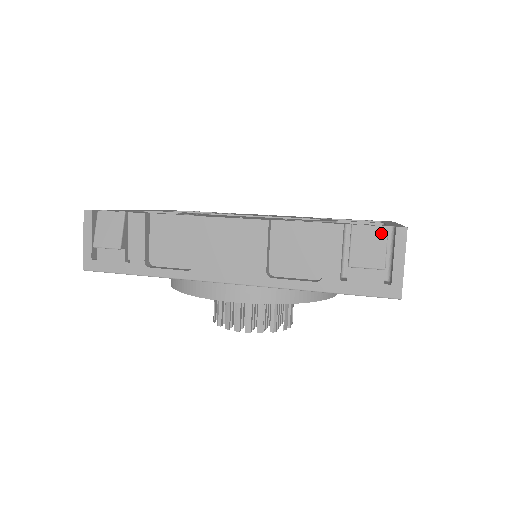
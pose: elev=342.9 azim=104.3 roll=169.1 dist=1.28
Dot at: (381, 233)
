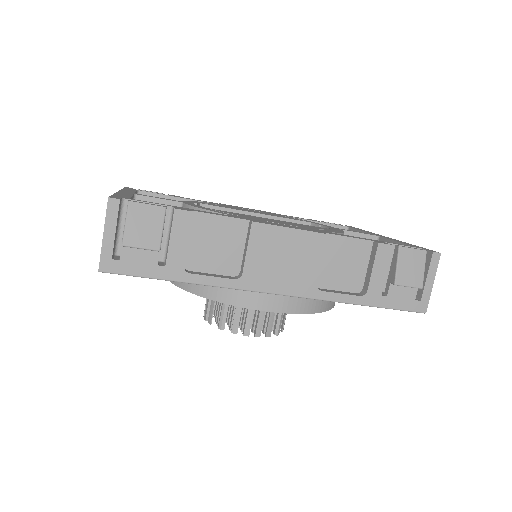
Dot at: (422, 256)
